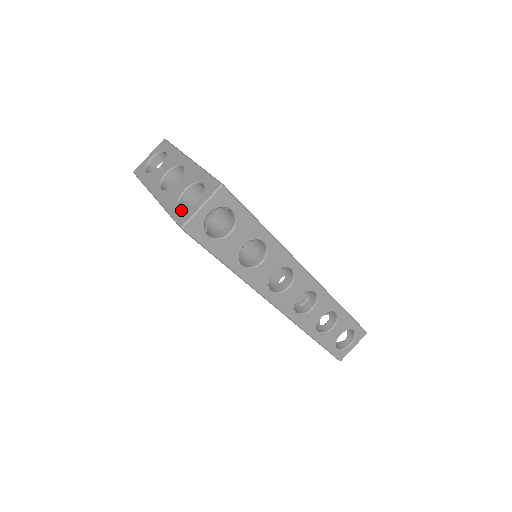
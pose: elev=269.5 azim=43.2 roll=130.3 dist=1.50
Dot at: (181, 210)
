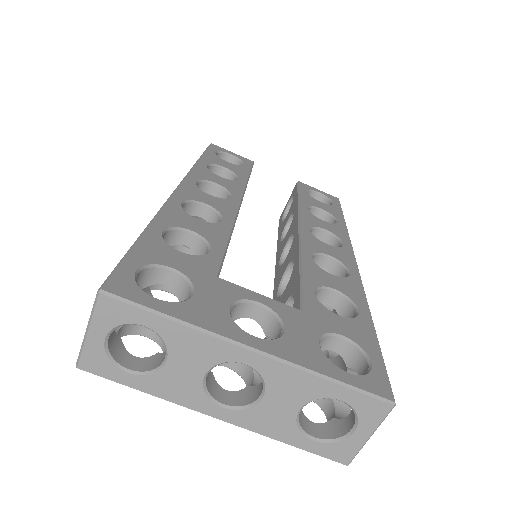
Dot at: (324, 444)
